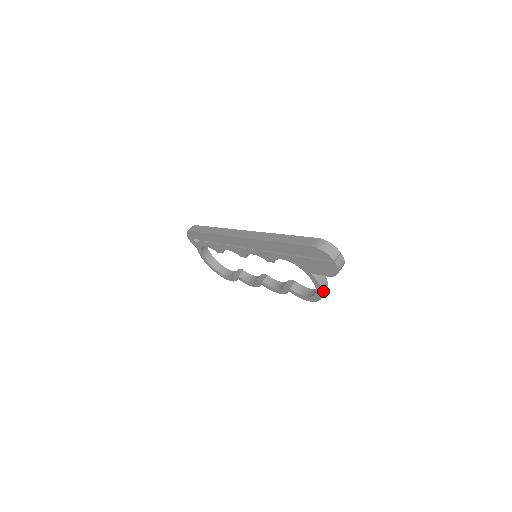
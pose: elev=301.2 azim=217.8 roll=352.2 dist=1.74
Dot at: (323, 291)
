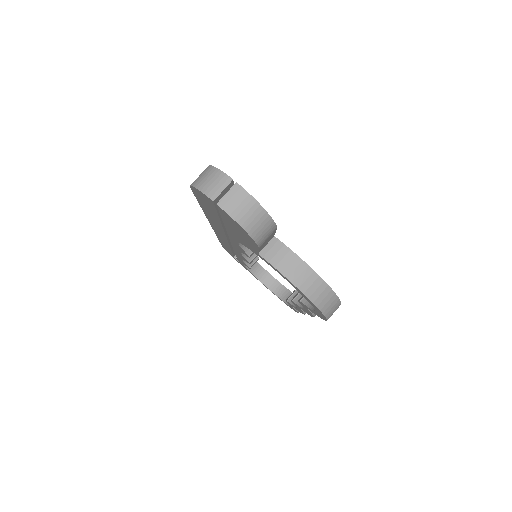
Dot at: (305, 290)
